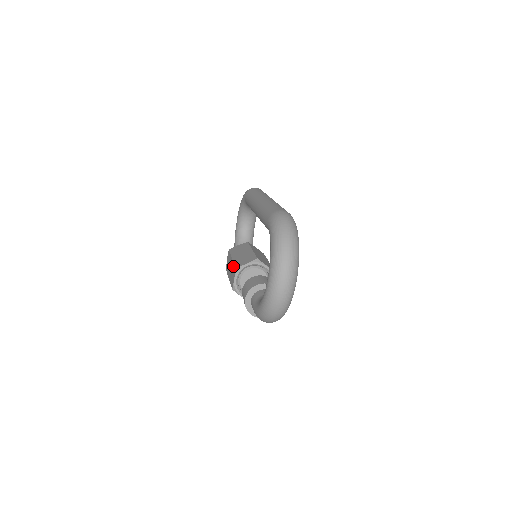
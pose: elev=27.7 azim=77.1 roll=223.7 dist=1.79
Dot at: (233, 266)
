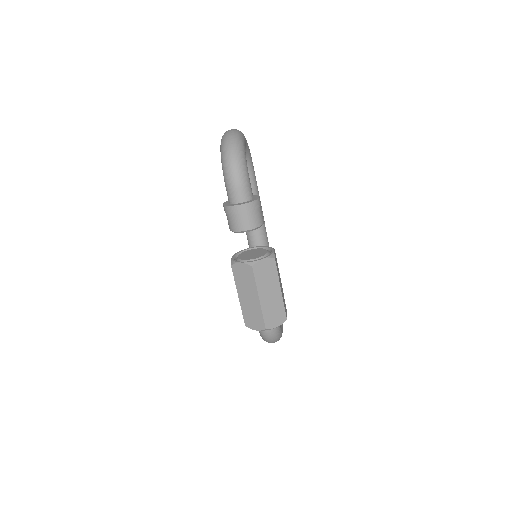
Dot at: occluded
